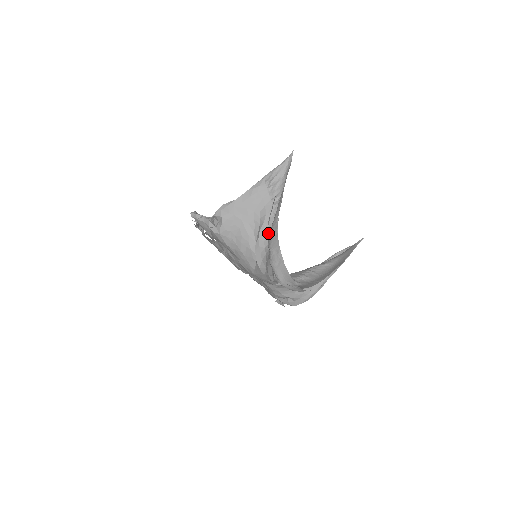
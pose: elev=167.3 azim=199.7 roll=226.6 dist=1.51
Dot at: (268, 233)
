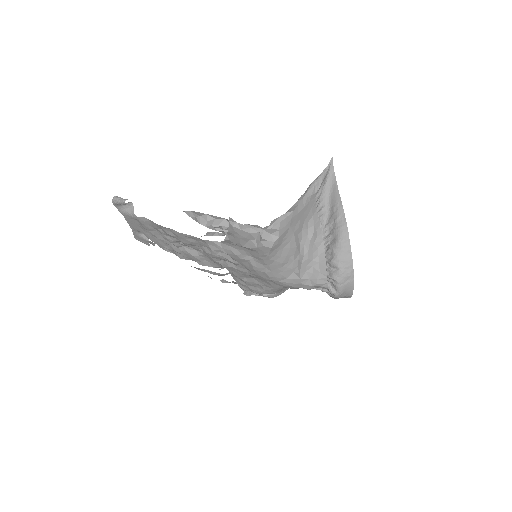
Dot at: (317, 245)
